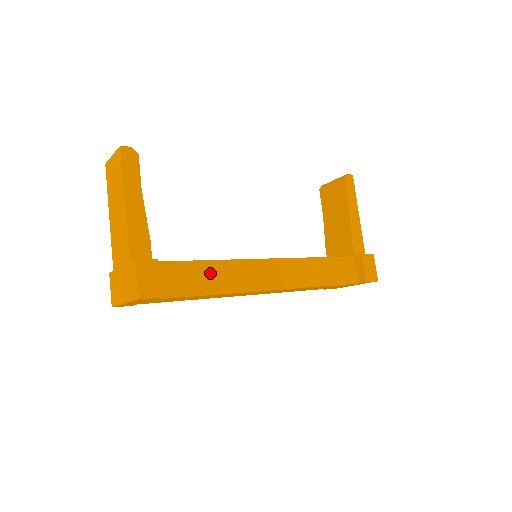
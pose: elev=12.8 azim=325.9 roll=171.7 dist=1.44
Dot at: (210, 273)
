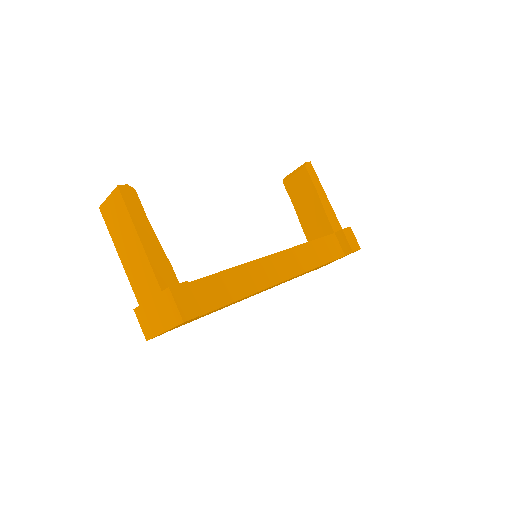
Dot at: (229, 281)
